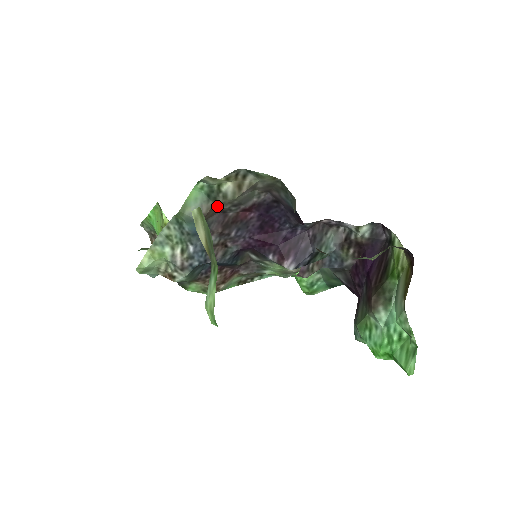
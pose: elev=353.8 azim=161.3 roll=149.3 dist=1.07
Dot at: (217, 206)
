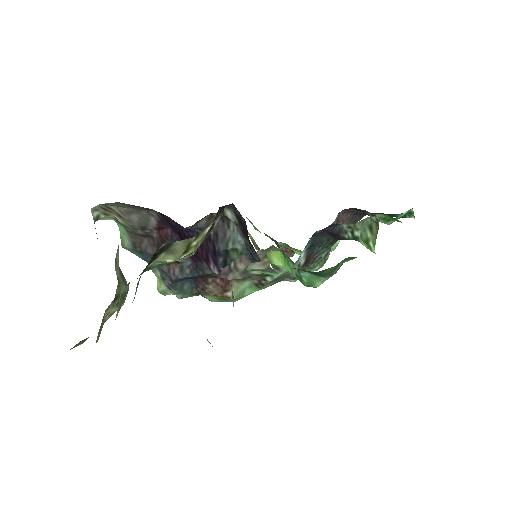
Dot at: (136, 234)
